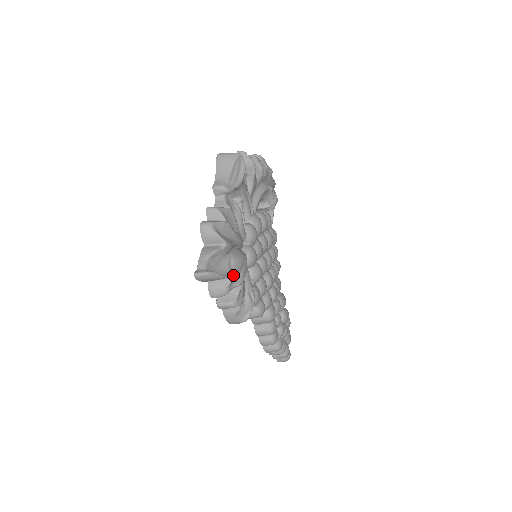
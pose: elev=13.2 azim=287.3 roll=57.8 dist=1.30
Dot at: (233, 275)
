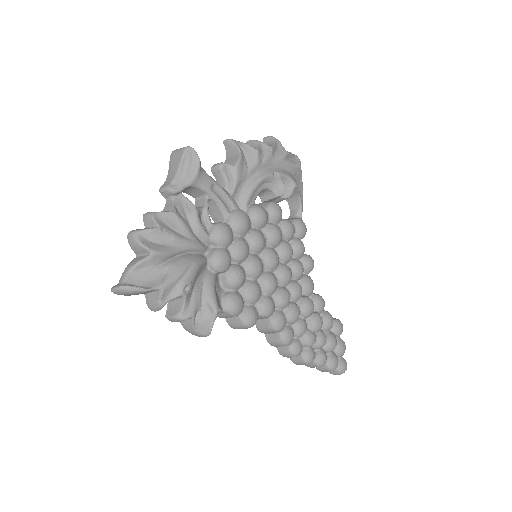
Dot at: (162, 287)
